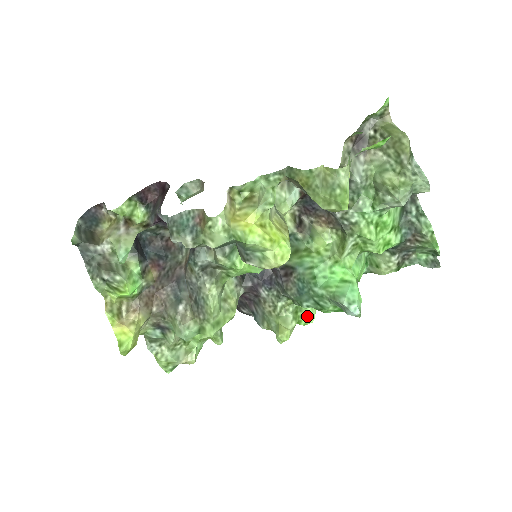
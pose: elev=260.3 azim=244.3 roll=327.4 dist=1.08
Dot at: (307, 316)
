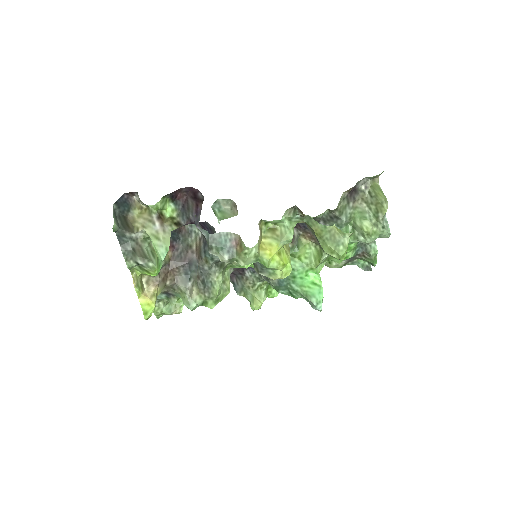
Dot at: (274, 292)
